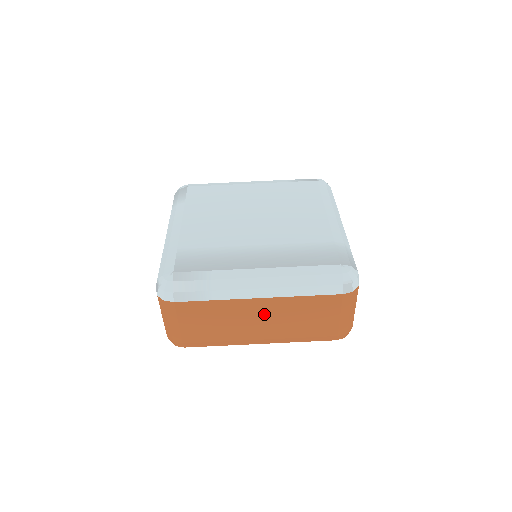
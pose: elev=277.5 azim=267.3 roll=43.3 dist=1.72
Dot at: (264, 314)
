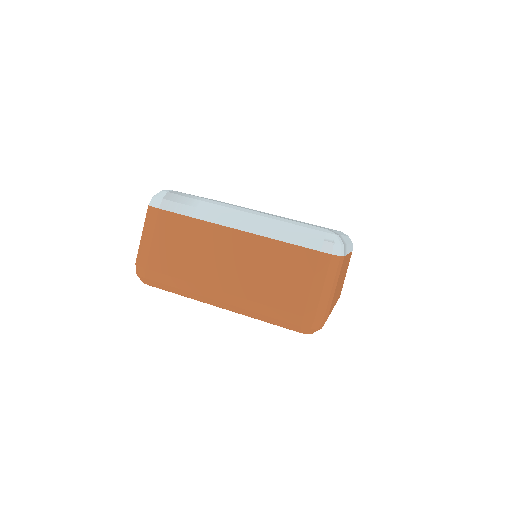
Dot at: (235, 254)
